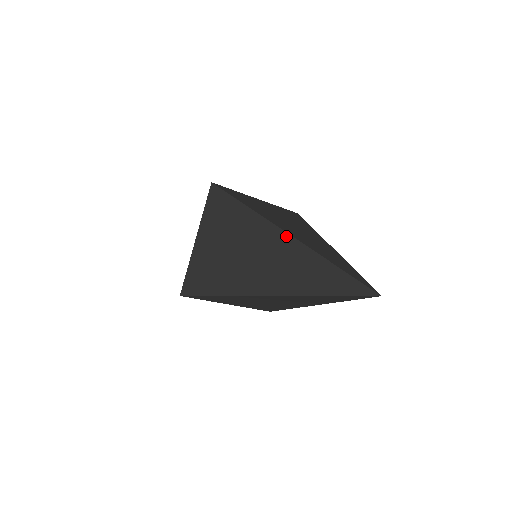
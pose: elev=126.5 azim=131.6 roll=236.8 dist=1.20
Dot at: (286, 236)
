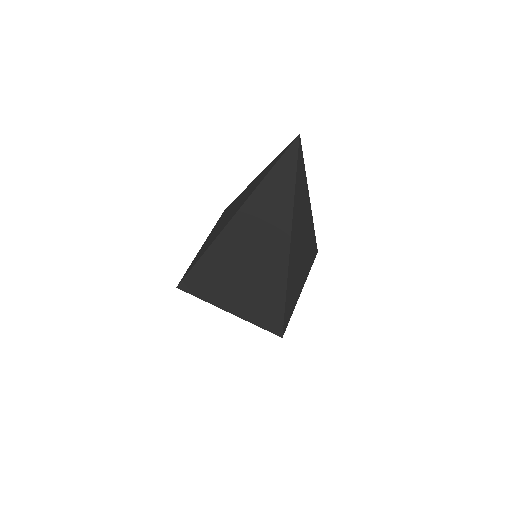
Dot at: (254, 180)
